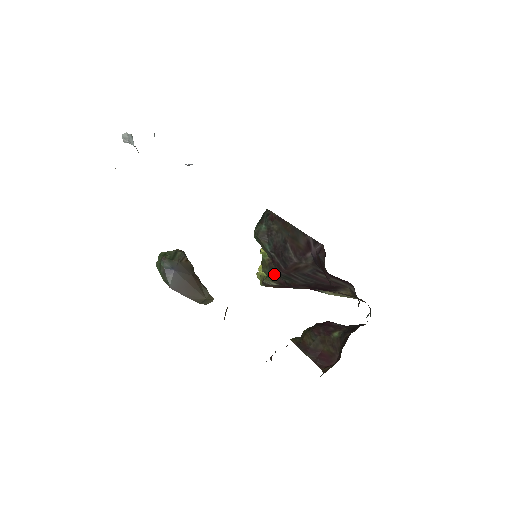
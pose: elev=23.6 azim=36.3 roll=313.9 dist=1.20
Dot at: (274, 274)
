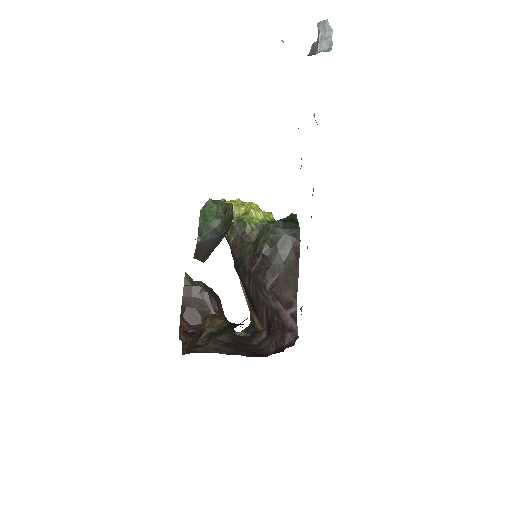
Dot at: (238, 244)
